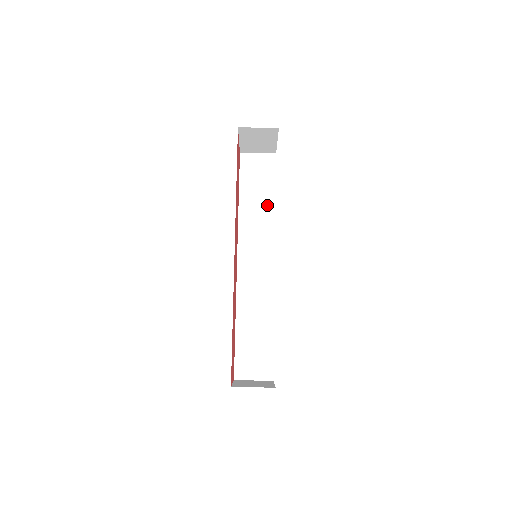
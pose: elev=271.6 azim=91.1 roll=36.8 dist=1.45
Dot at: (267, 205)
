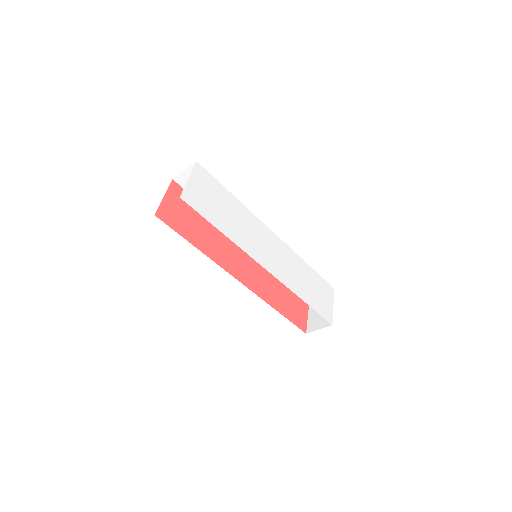
Dot at: occluded
